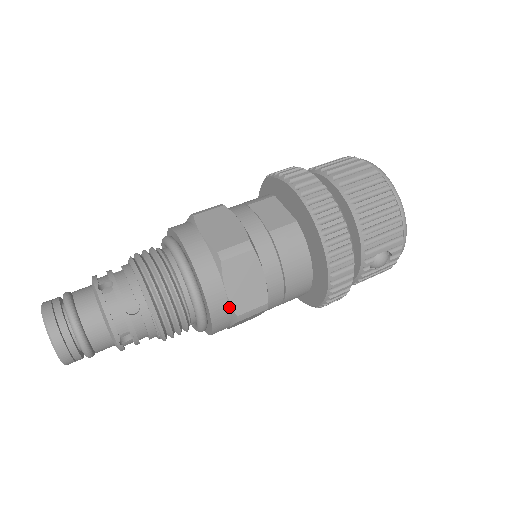
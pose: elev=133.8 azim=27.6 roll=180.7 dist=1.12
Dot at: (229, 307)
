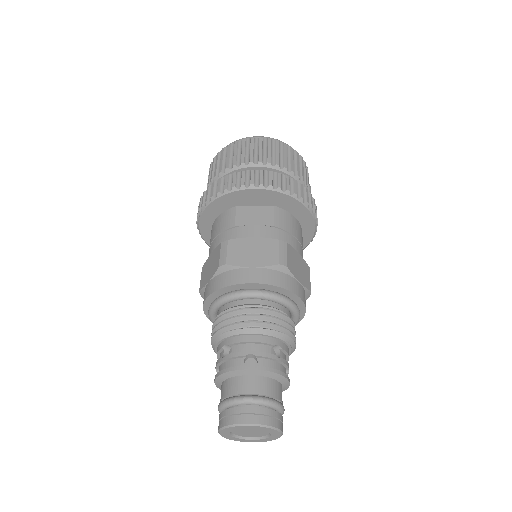
Dot at: (304, 291)
